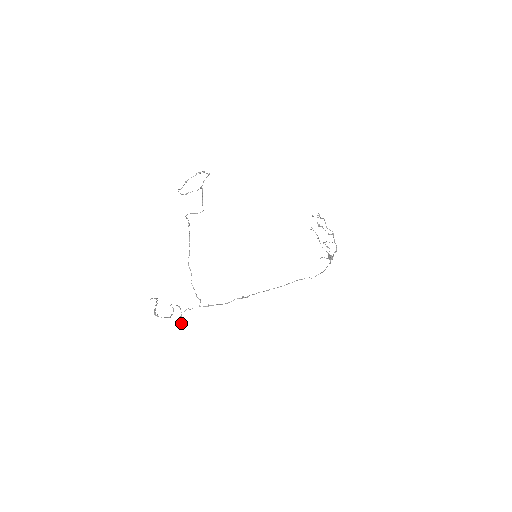
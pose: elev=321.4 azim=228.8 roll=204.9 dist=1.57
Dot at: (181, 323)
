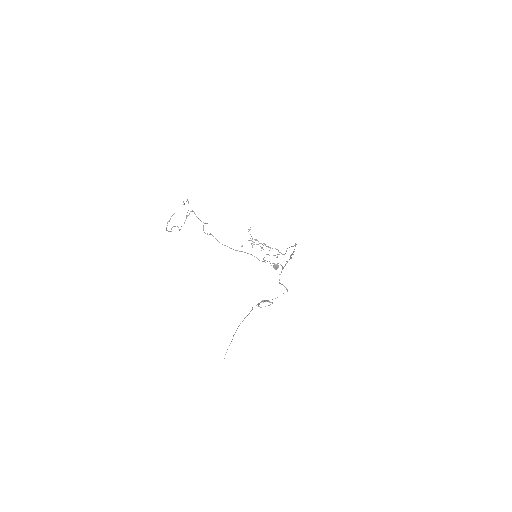
Dot at: (287, 291)
